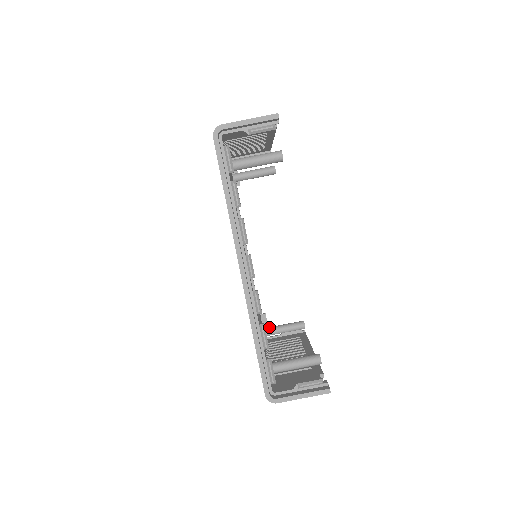
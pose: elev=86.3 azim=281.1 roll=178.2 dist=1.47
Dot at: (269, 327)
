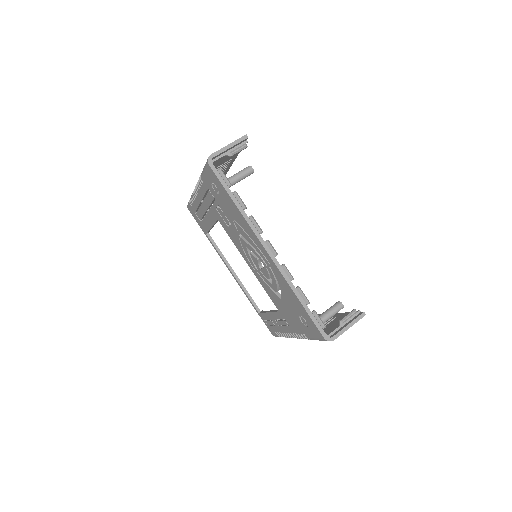
Dot at: occluded
